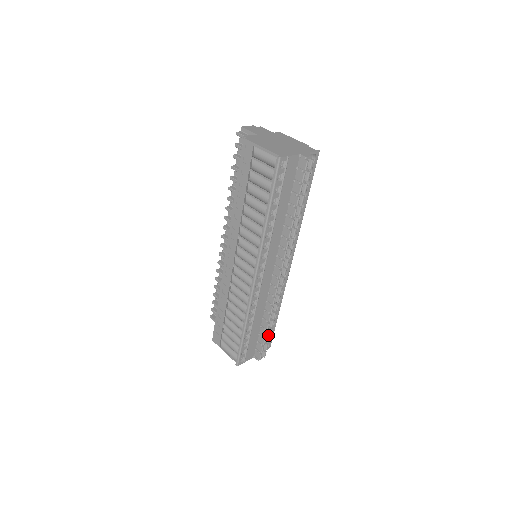
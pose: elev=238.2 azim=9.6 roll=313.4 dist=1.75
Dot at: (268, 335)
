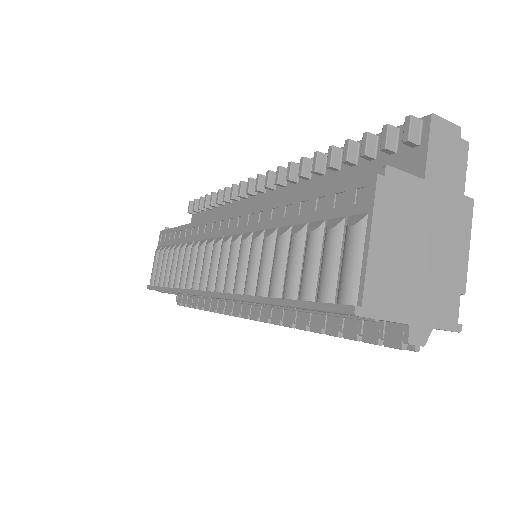
Dot at: occluded
